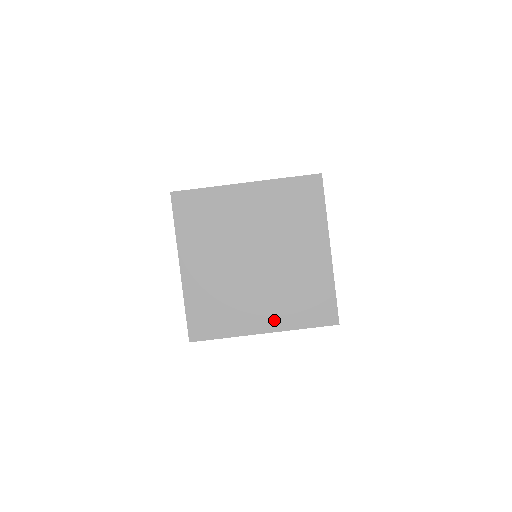
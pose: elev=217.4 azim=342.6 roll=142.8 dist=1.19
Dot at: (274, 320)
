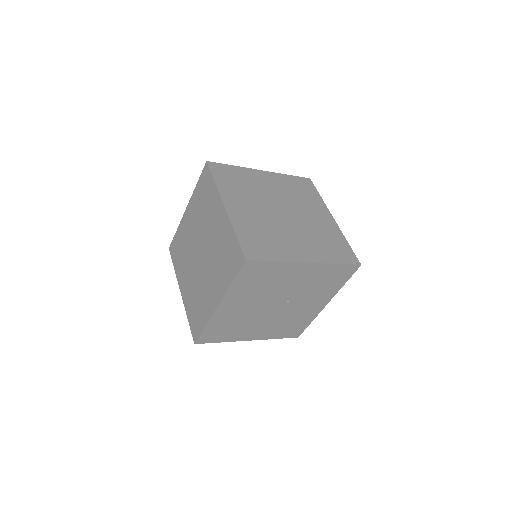
Dot at: (313, 254)
